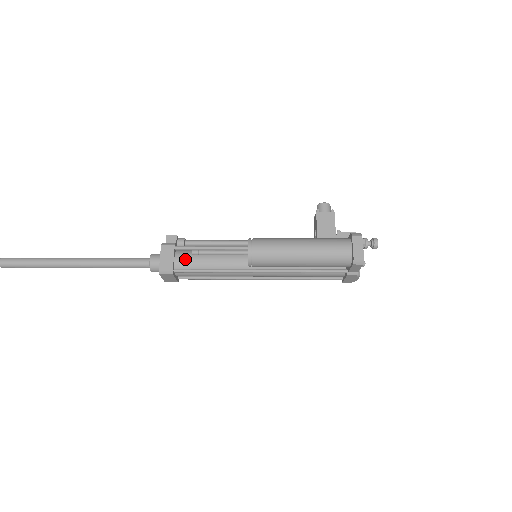
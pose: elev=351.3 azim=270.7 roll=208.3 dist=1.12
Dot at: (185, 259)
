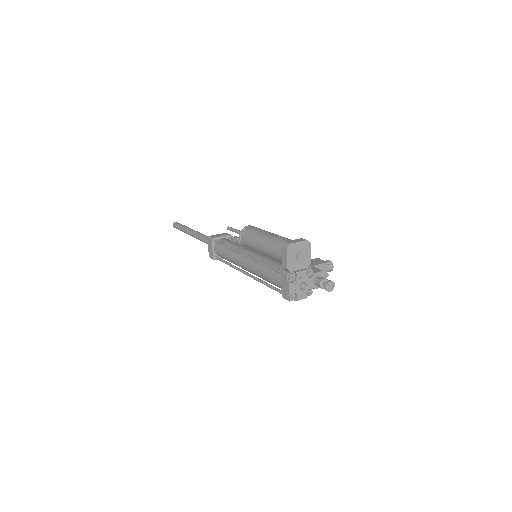
Dot at: (226, 240)
